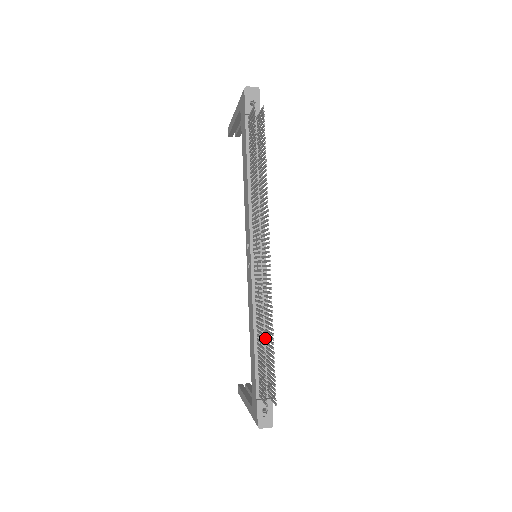
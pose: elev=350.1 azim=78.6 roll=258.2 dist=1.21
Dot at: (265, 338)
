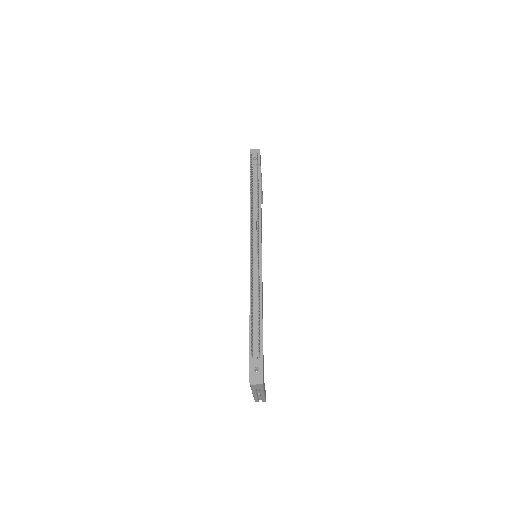
Dot at: occluded
